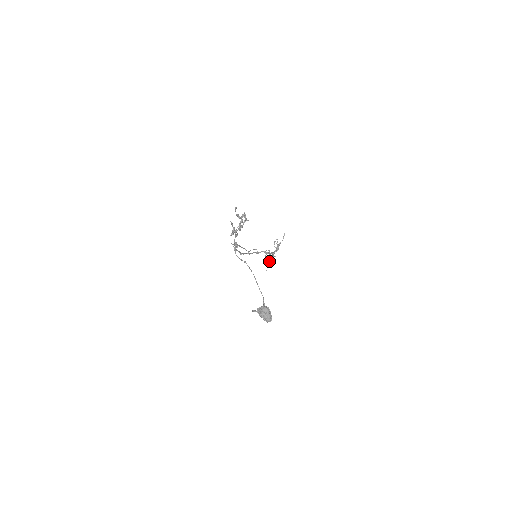
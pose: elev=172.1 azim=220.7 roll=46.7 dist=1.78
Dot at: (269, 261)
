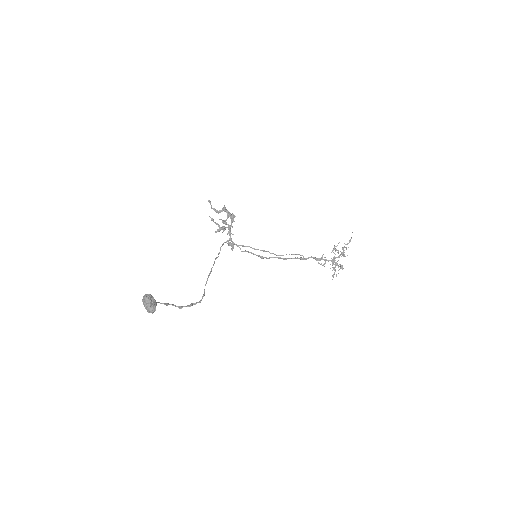
Dot at: occluded
